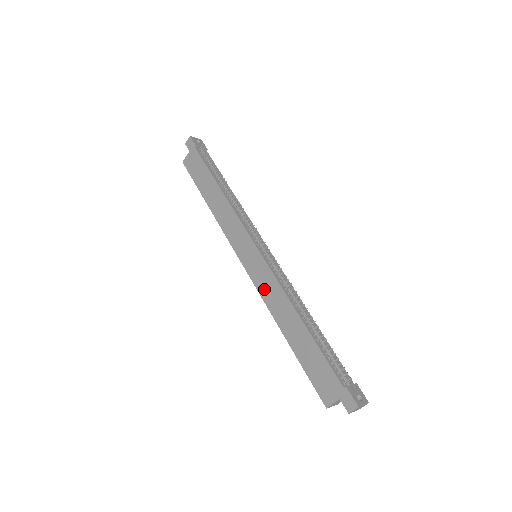
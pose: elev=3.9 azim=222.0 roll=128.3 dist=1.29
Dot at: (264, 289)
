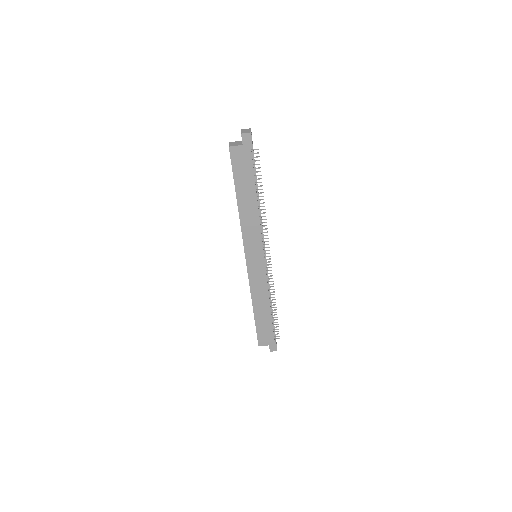
Dot at: (255, 282)
